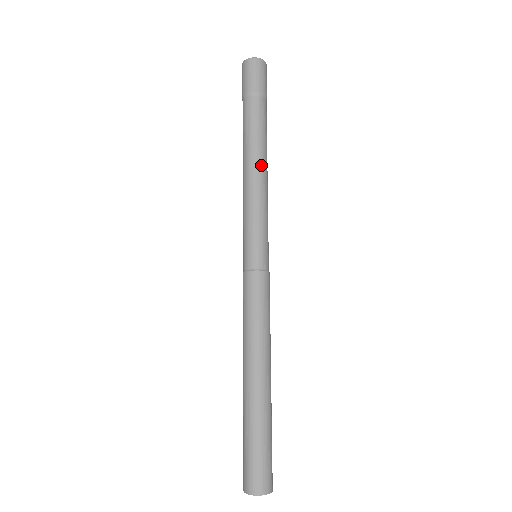
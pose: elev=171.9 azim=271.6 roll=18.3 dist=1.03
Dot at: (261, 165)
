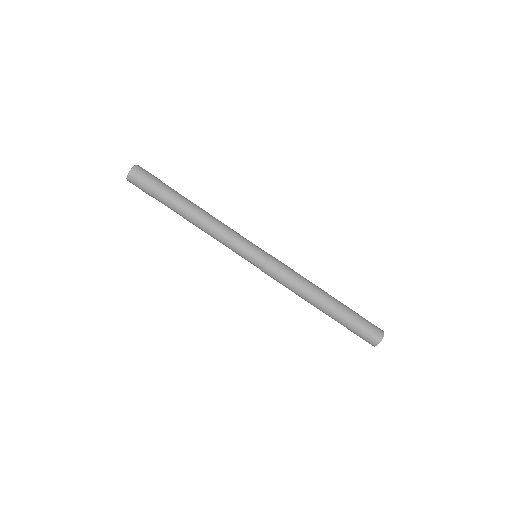
Dot at: (206, 214)
